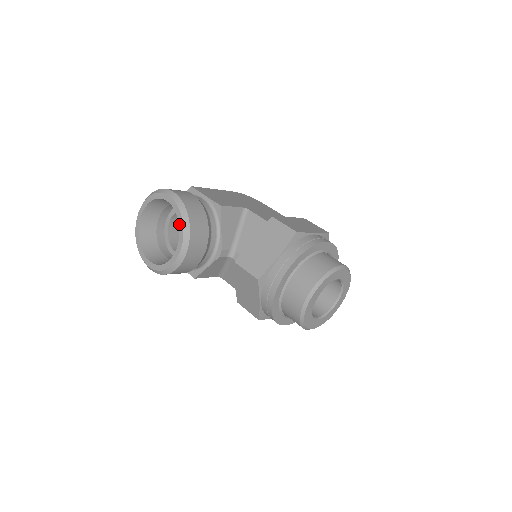
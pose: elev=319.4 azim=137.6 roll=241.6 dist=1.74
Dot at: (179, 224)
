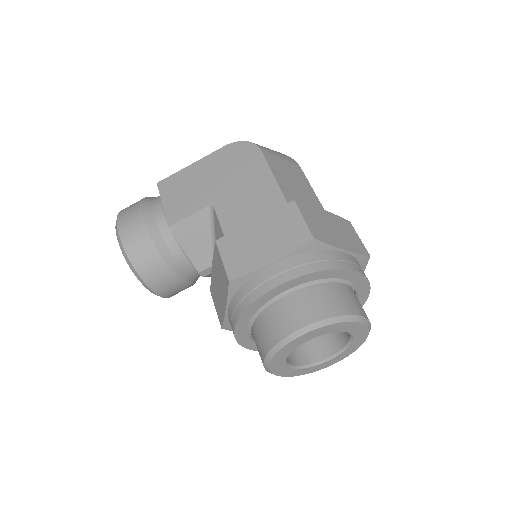
Dot at: occluded
